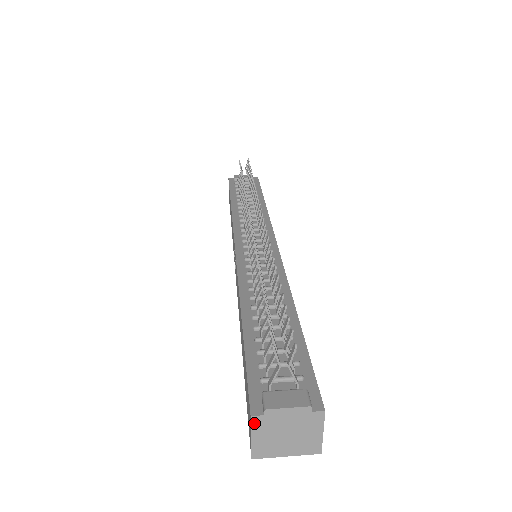
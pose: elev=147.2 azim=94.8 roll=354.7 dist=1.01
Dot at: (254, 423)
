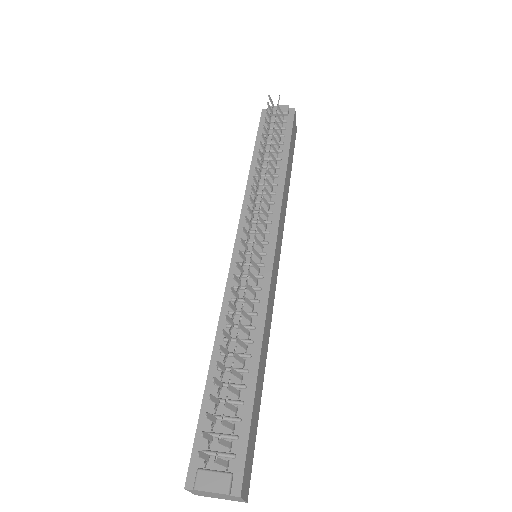
Dot at: (189, 490)
